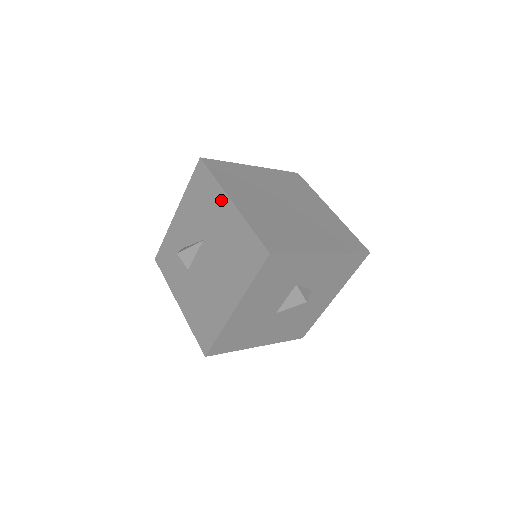
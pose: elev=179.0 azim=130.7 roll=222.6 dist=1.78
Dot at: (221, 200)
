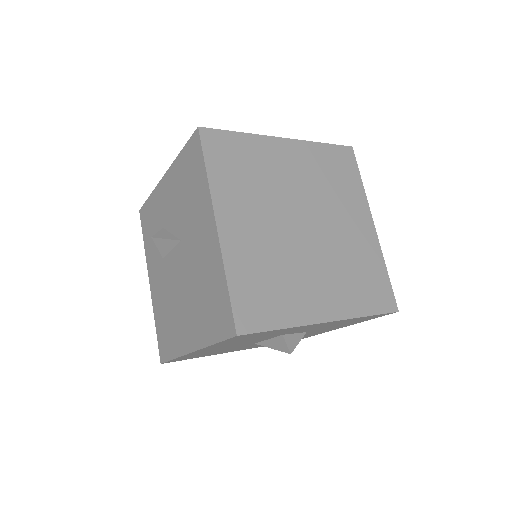
Dot at: (206, 211)
